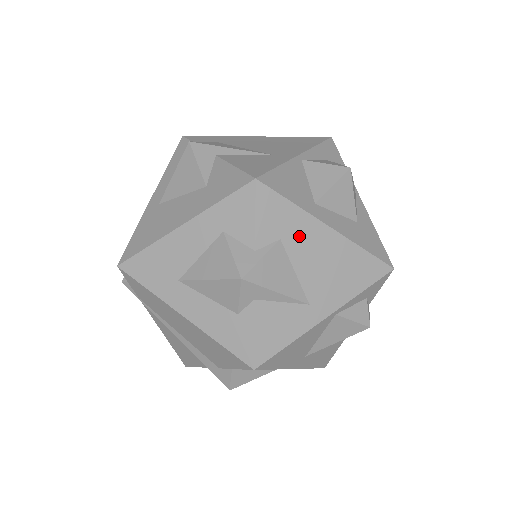
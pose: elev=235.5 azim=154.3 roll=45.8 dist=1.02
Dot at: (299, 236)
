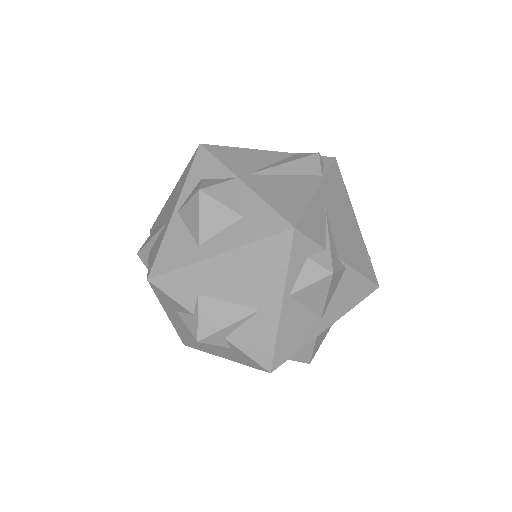
Dot at: (206, 281)
